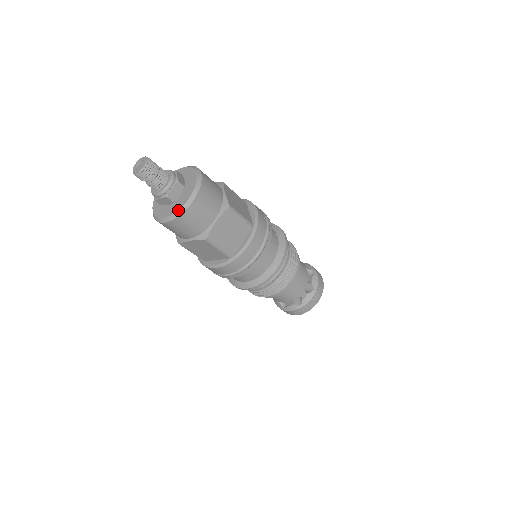
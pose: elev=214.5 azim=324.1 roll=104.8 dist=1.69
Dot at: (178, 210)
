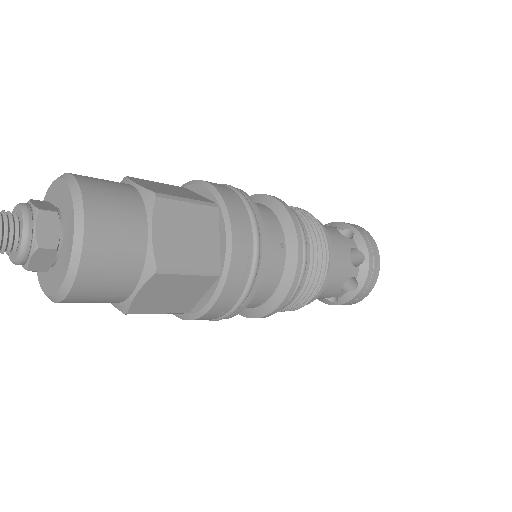
Dot at: (52, 295)
